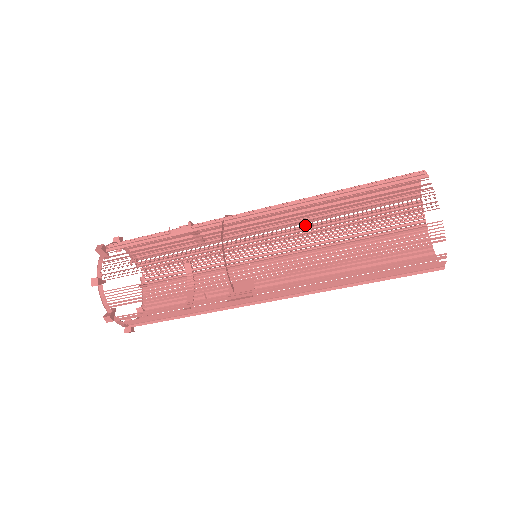
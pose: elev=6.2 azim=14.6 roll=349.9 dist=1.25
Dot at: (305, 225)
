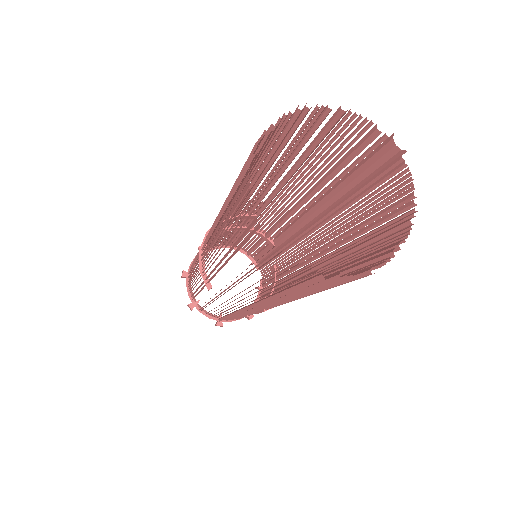
Dot at: (318, 218)
